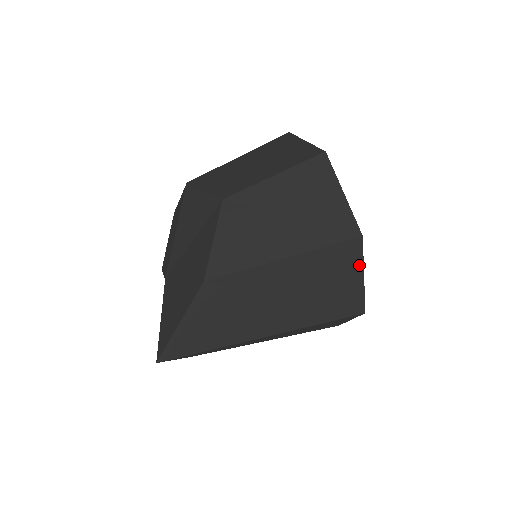
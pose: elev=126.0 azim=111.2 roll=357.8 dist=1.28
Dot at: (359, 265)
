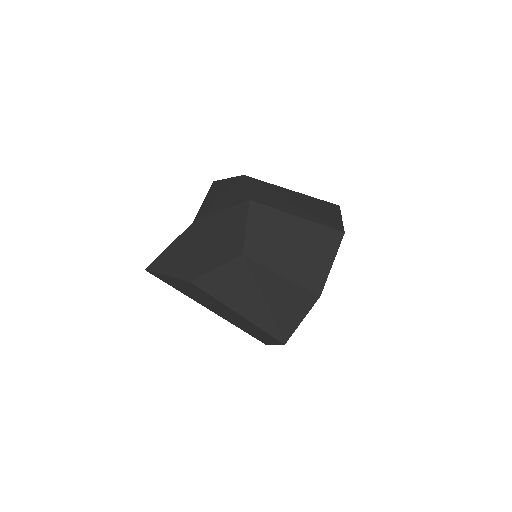
Dot at: (275, 343)
